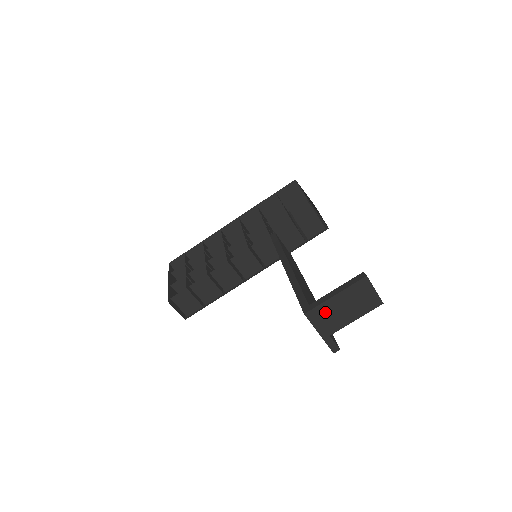
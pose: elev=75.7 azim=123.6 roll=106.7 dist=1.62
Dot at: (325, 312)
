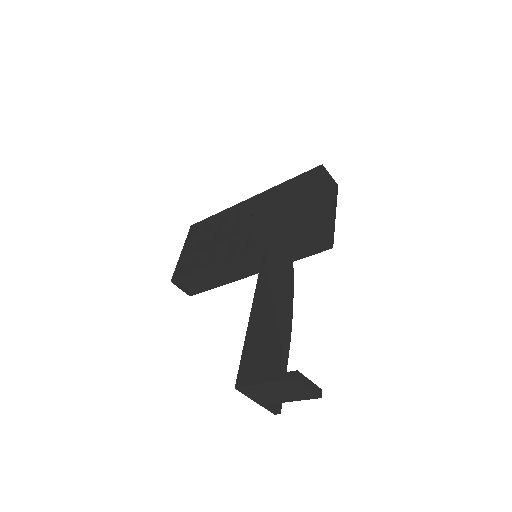
Dot at: (257, 391)
